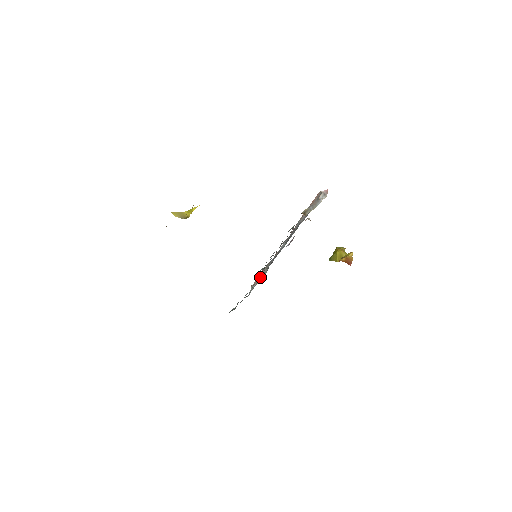
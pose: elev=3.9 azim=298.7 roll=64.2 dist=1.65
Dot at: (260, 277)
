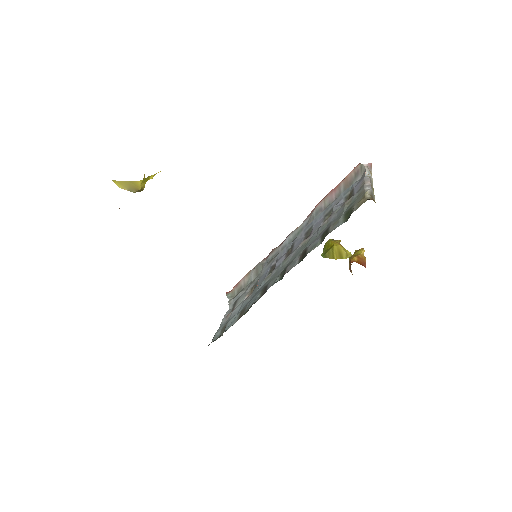
Dot at: (244, 282)
